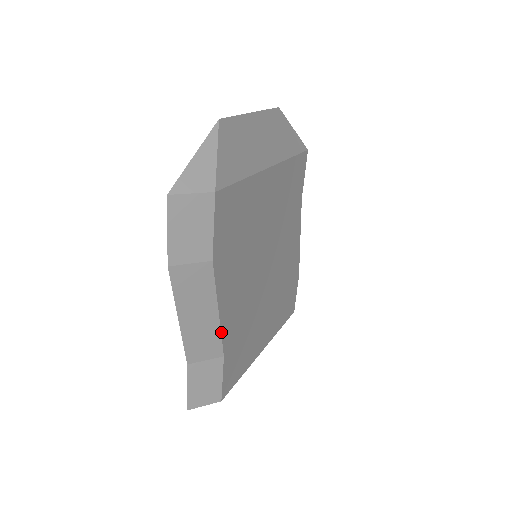
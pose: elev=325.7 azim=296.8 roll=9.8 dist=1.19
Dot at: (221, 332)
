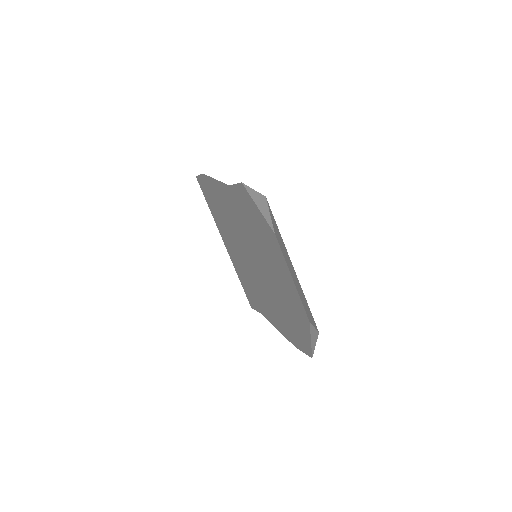
Dot at: occluded
